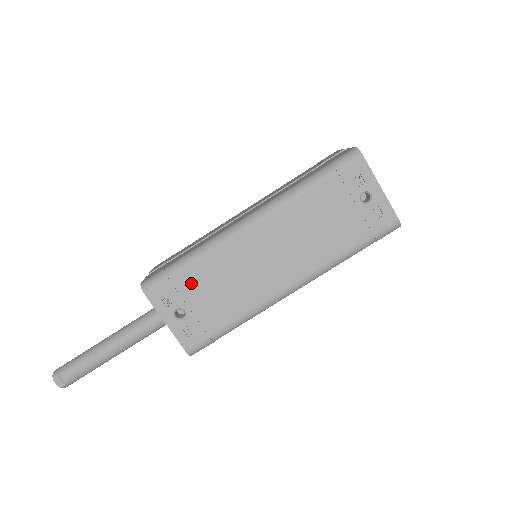
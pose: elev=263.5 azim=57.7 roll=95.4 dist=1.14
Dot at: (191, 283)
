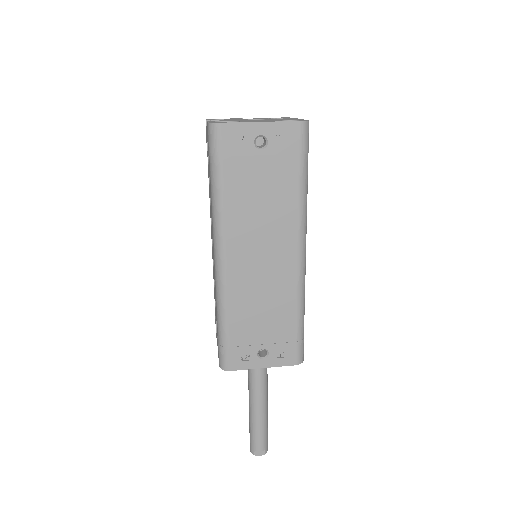
Dot at: (243, 332)
